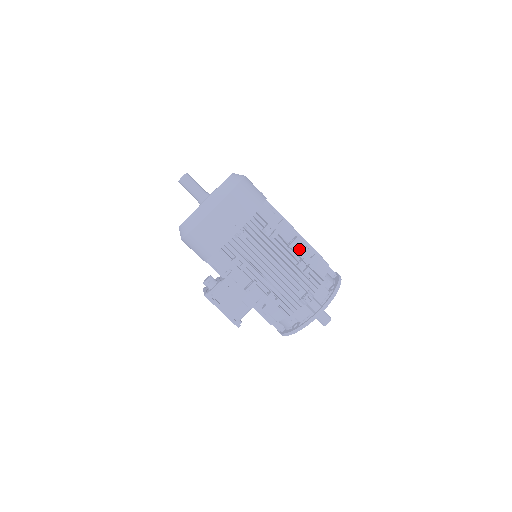
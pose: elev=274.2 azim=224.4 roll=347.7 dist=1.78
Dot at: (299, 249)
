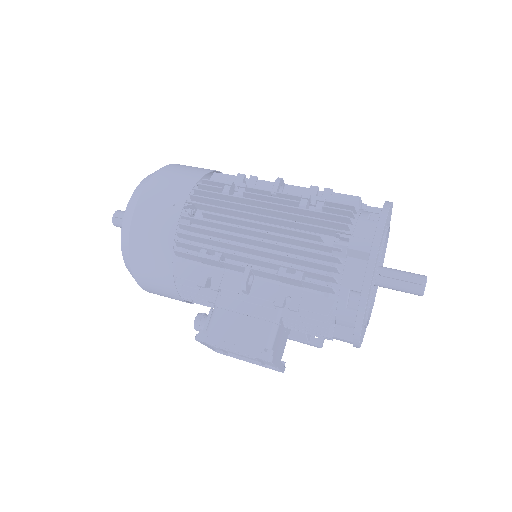
Dot at: occluded
